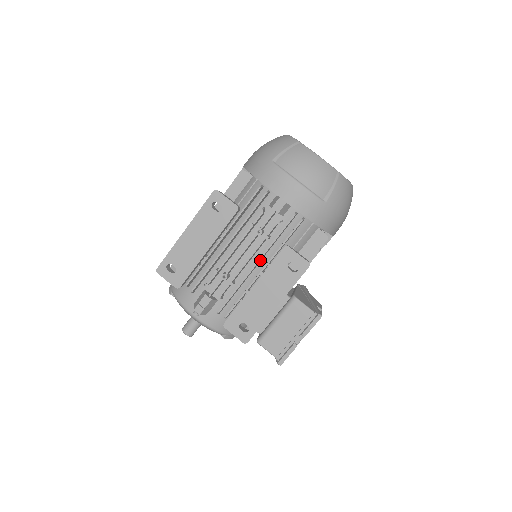
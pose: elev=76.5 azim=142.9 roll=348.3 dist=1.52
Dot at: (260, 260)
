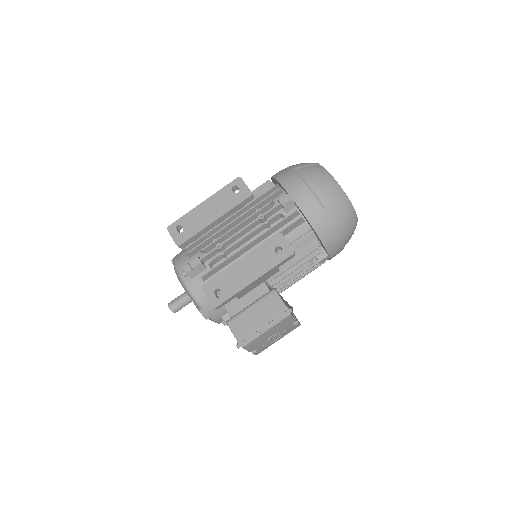
Dot at: (255, 243)
